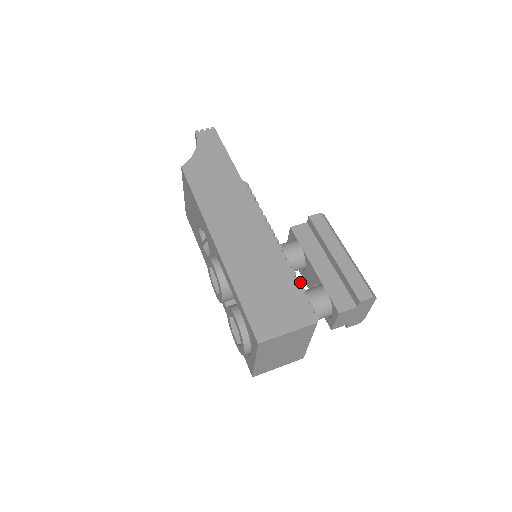
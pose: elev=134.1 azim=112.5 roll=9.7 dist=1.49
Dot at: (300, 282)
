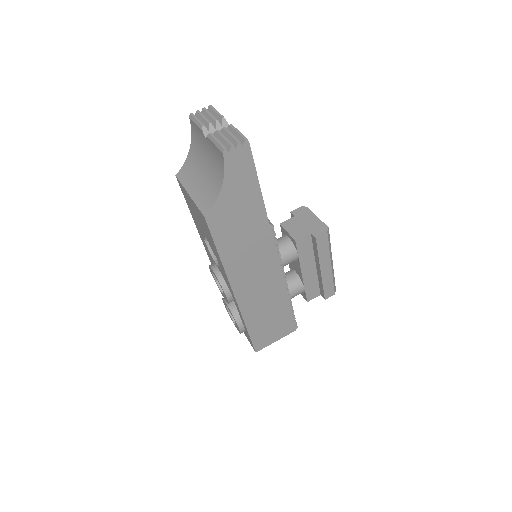
Dot at: occluded
